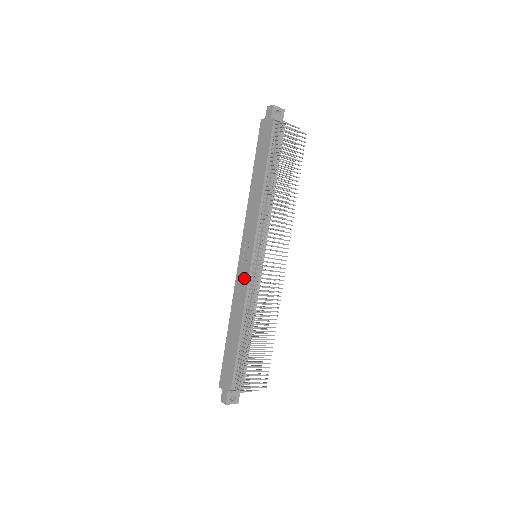
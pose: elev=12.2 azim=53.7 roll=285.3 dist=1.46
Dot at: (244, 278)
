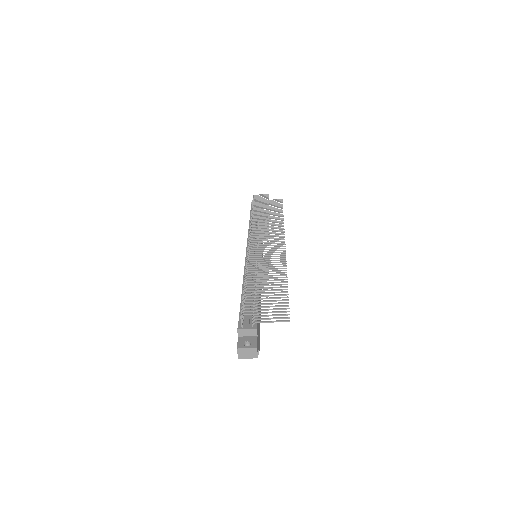
Dot at: occluded
